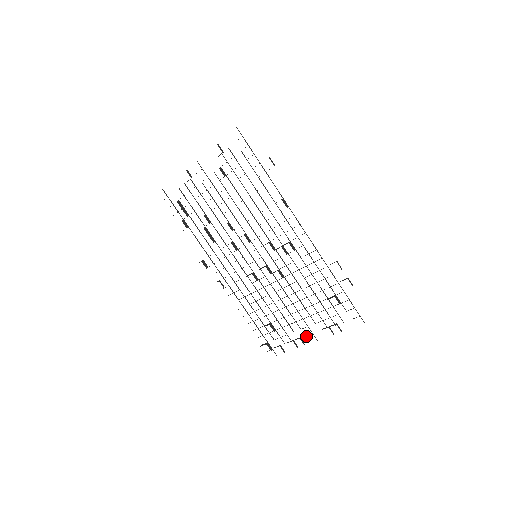
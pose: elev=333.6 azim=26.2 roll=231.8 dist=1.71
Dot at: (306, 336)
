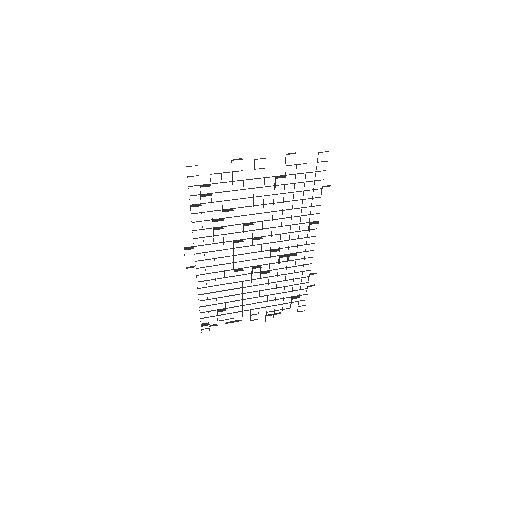
Dot at: (251, 320)
